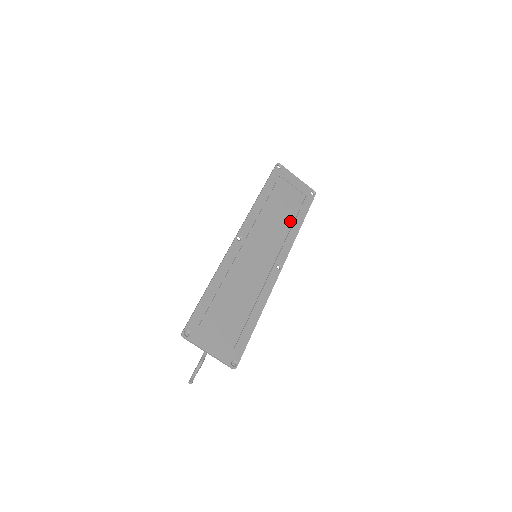
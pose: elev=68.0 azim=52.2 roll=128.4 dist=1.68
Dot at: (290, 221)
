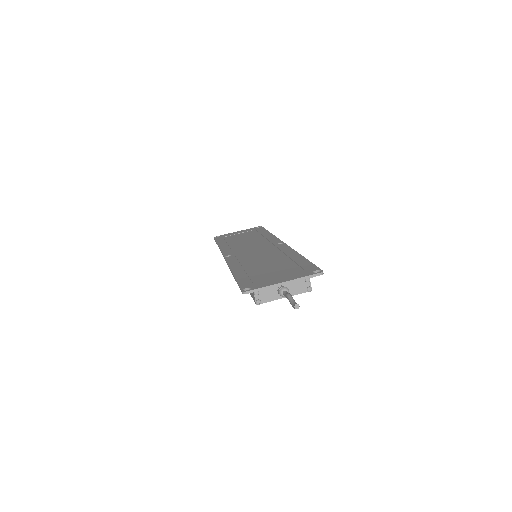
Dot at: occluded
